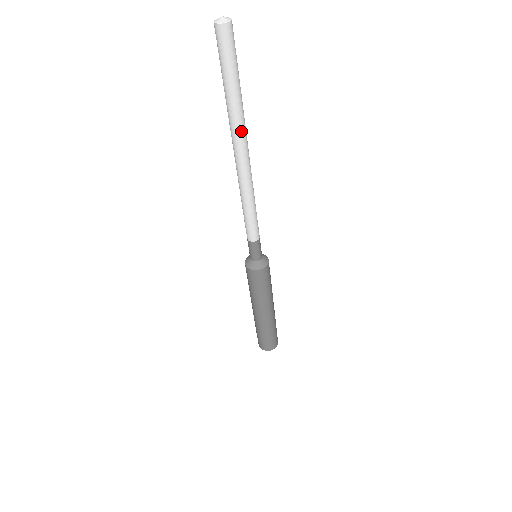
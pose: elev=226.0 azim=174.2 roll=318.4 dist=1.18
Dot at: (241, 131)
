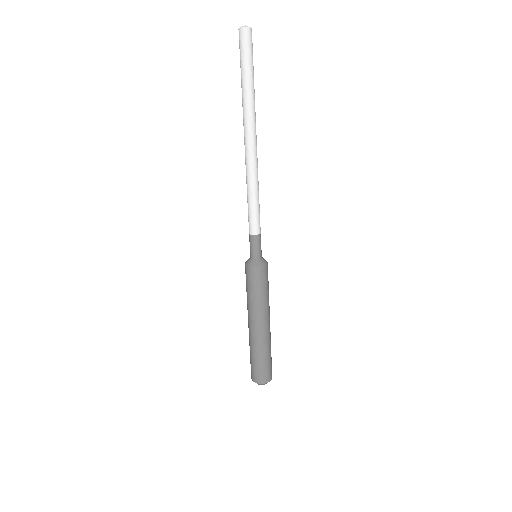
Dot at: (254, 118)
